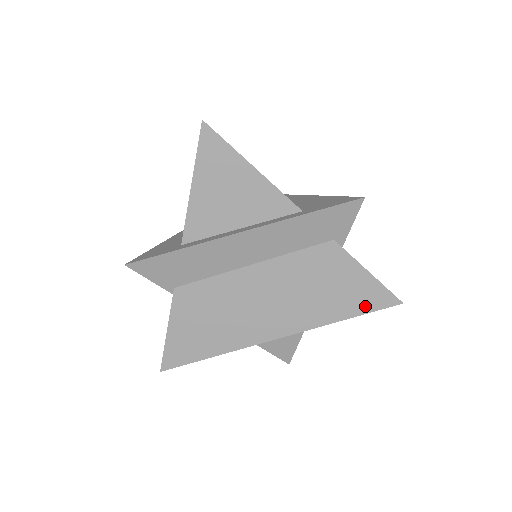
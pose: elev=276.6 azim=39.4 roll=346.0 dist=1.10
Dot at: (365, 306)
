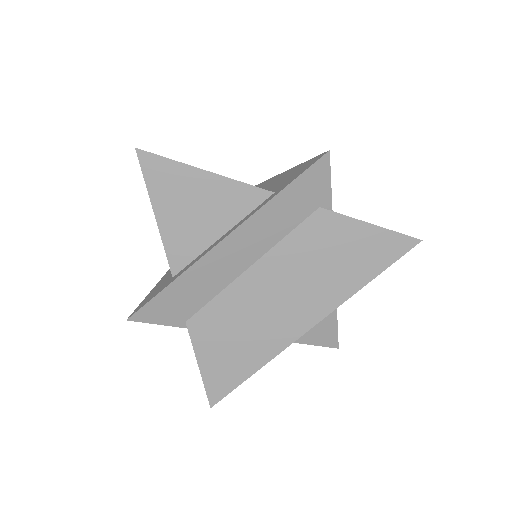
Dot at: (383, 260)
